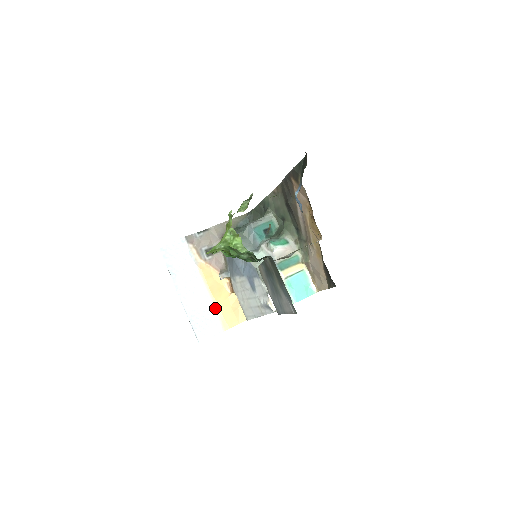
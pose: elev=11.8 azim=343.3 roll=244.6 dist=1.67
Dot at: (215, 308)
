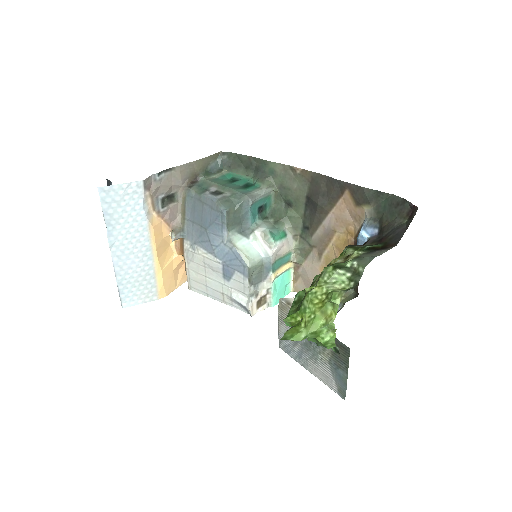
Dot at: (156, 274)
